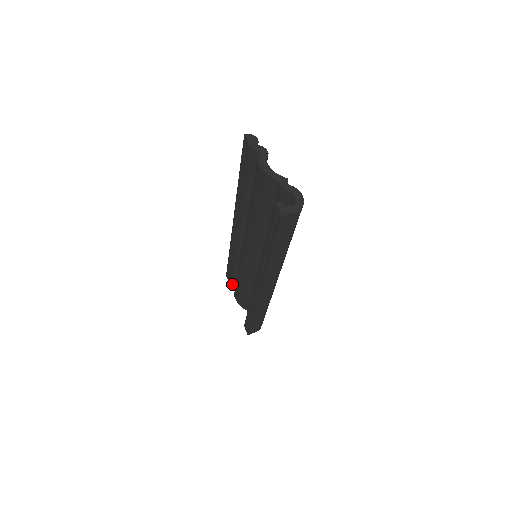
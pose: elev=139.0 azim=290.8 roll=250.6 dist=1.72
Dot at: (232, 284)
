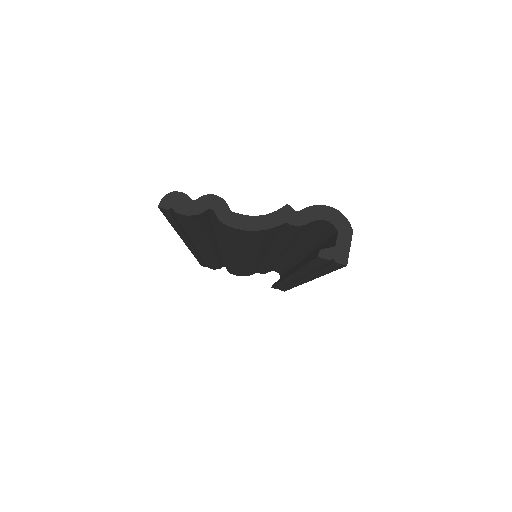
Dot at: occluded
